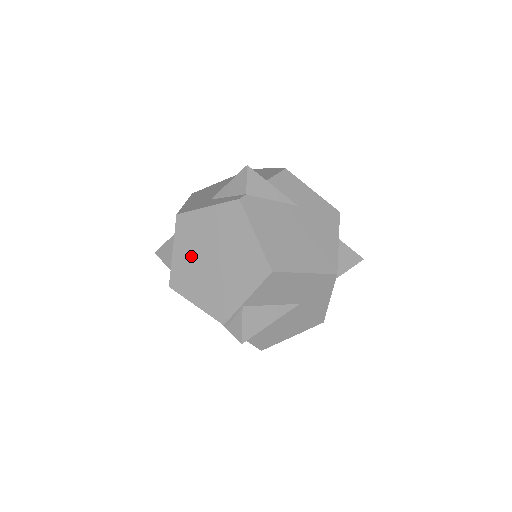
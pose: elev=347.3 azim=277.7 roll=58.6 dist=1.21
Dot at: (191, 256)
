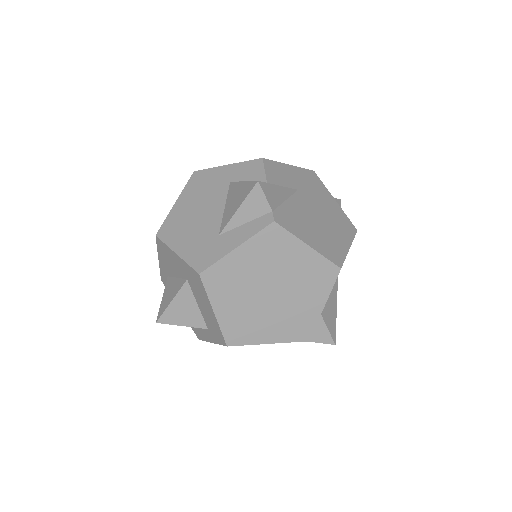
Dot at: (241, 304)
